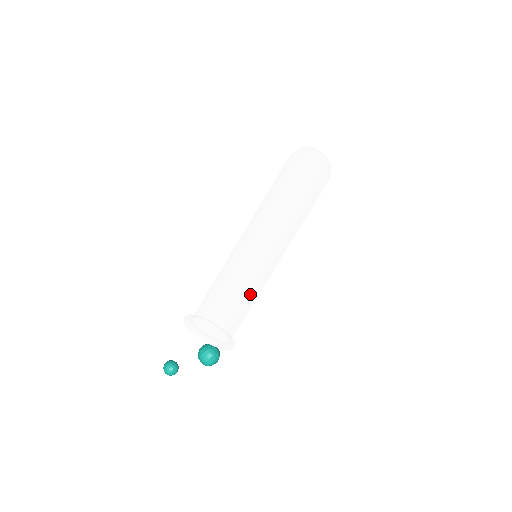
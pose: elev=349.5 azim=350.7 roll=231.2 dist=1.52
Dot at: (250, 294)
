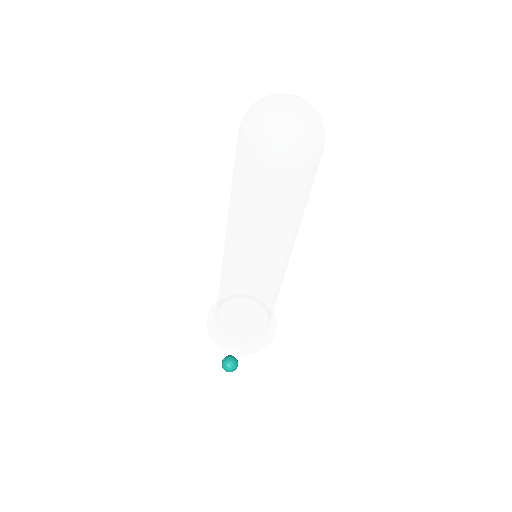
Dot at: occluded
